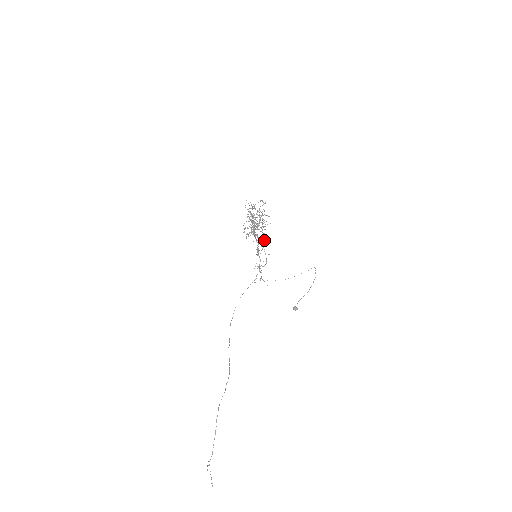
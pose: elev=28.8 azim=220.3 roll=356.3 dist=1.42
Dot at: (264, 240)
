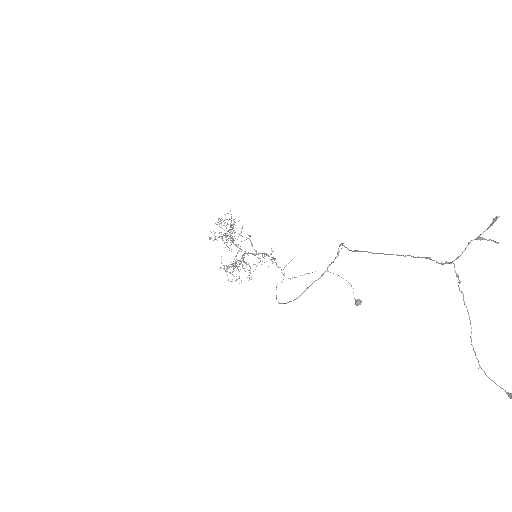
Dot at: (256, 266)
